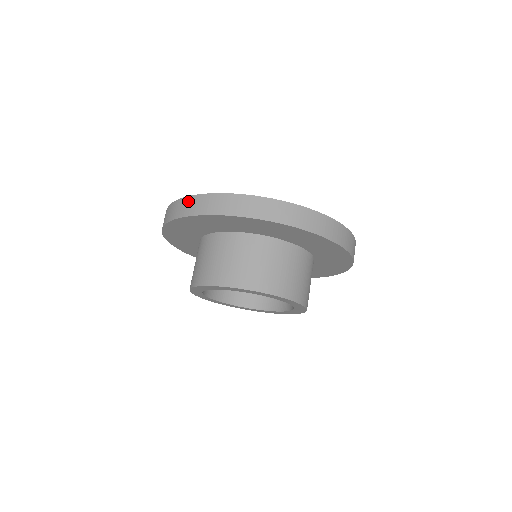
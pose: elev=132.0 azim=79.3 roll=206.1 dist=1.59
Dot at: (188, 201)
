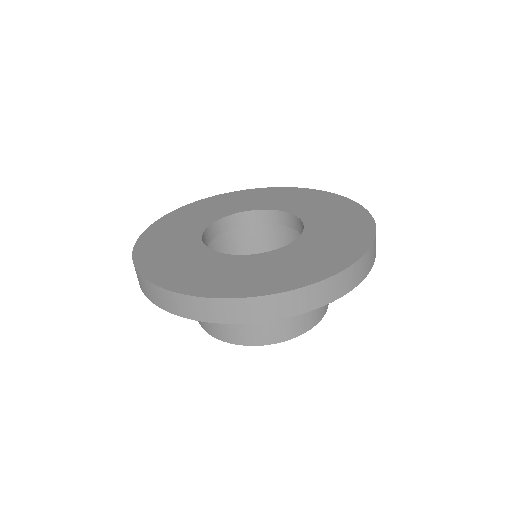
Dot at: (203, 304)
